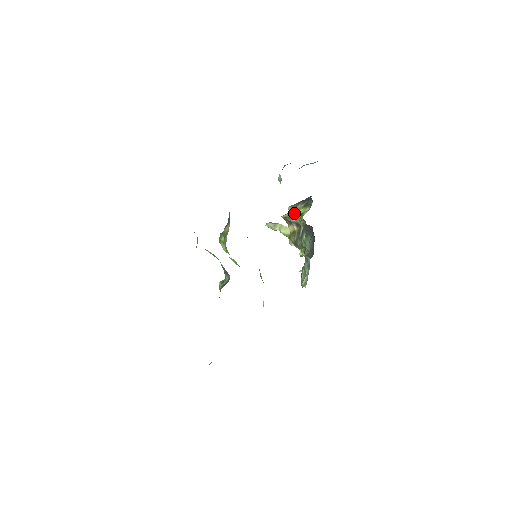
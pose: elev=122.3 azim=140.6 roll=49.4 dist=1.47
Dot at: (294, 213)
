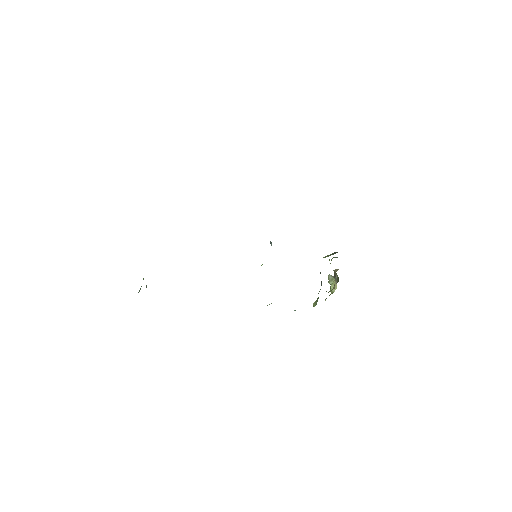
Dot at: occluded
